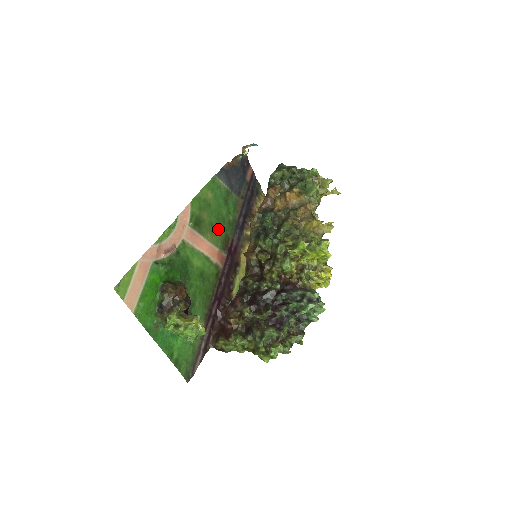
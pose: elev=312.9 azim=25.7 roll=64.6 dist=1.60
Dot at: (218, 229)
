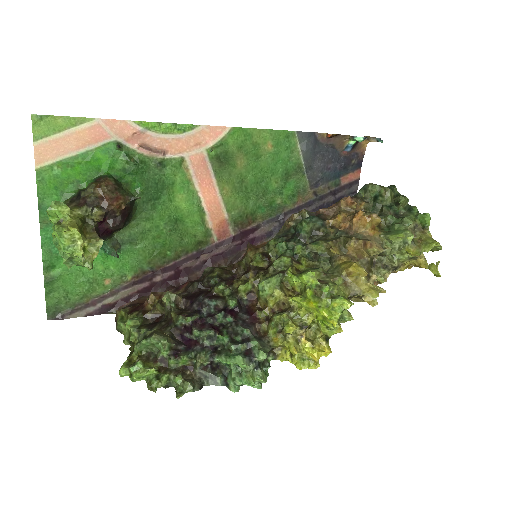
Dot at: (247, 195)
